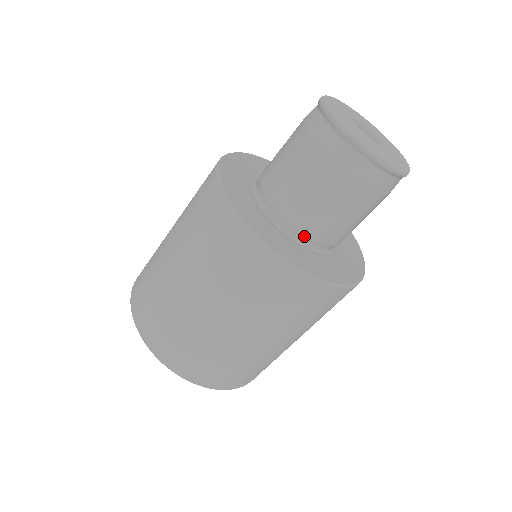
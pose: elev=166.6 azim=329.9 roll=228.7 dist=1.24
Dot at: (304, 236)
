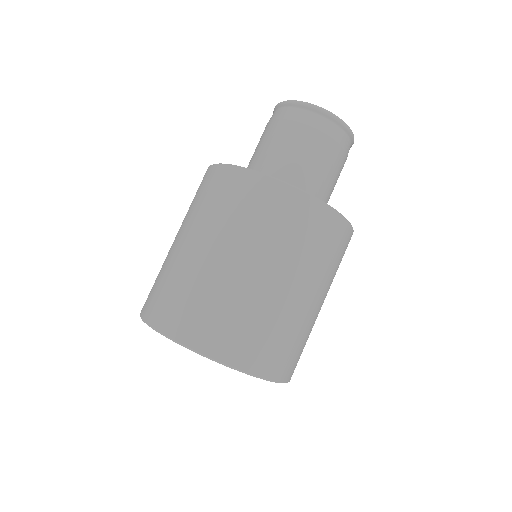
Dot at: occluded
